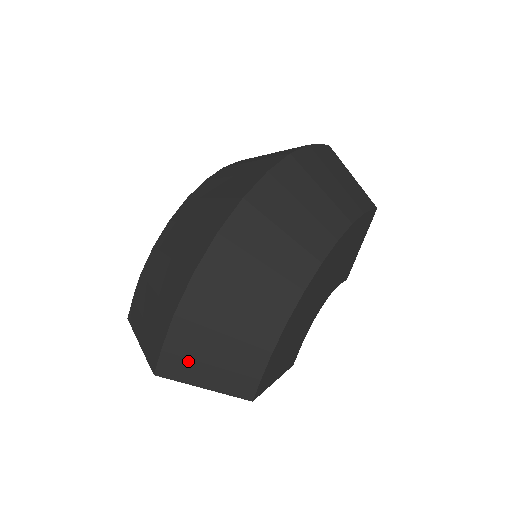
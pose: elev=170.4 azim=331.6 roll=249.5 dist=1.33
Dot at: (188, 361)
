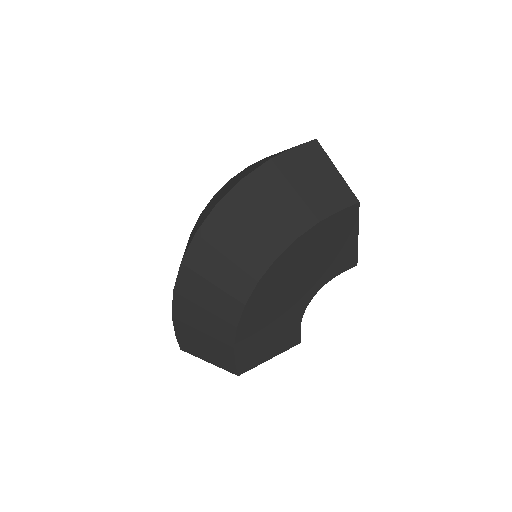
Dot at: (192, 345)
